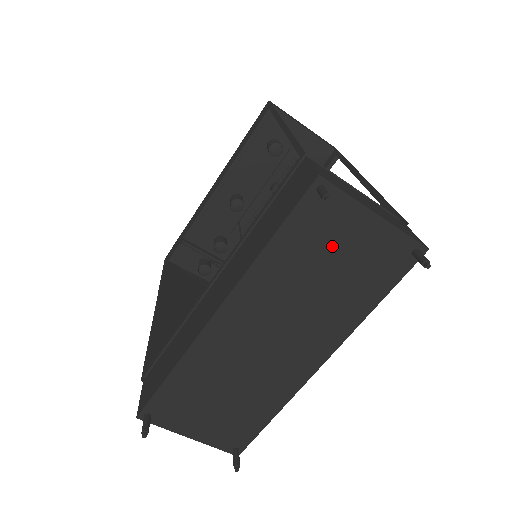
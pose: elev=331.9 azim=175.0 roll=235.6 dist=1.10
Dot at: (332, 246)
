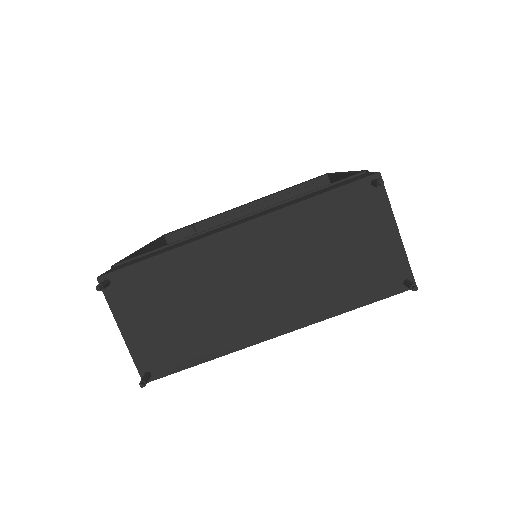
Dot at: (354, 233)
